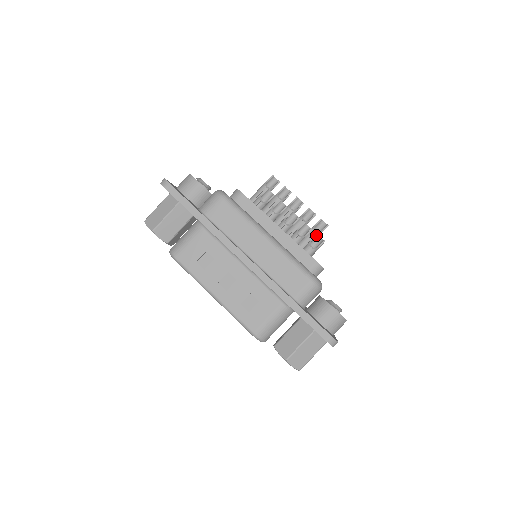
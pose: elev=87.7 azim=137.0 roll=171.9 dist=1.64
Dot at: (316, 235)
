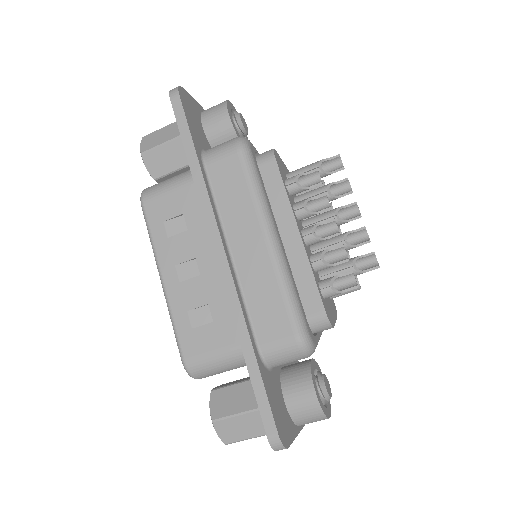
Dot at: (350, 272)
